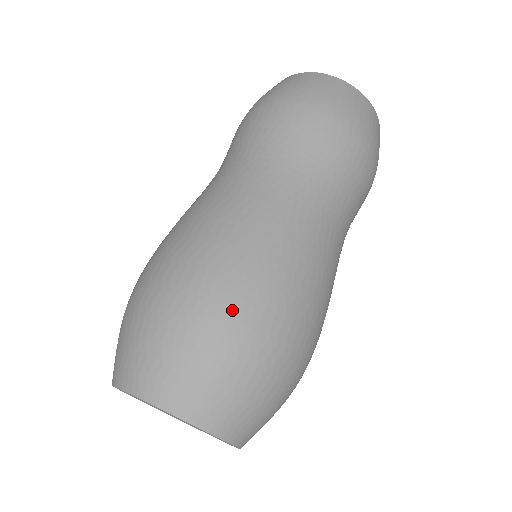
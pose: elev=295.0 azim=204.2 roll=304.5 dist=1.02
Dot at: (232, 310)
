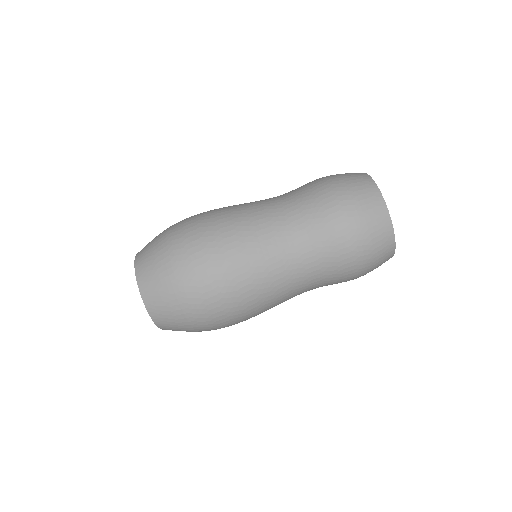
Dot at: (216, 325)
